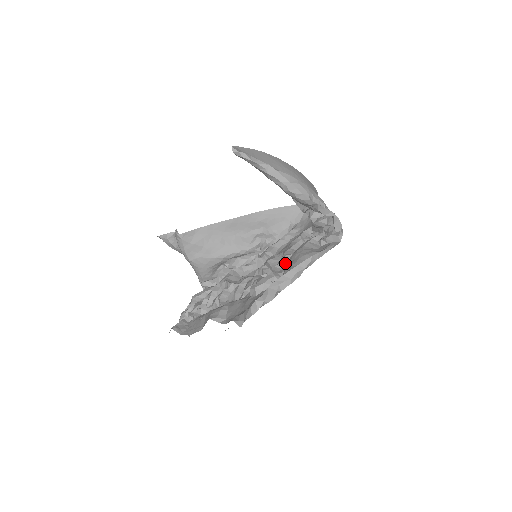
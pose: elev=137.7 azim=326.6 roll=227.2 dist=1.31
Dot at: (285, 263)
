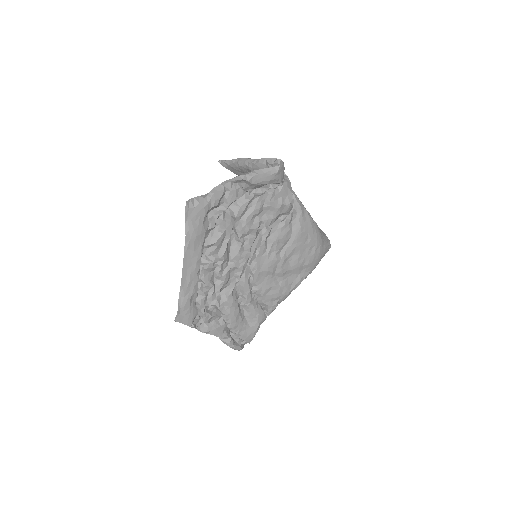
Dot at: occluded
